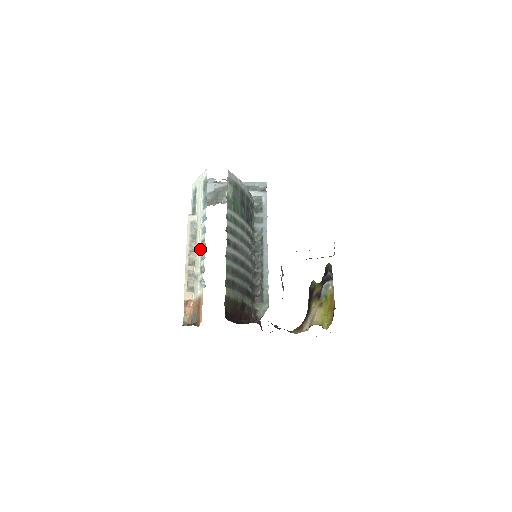
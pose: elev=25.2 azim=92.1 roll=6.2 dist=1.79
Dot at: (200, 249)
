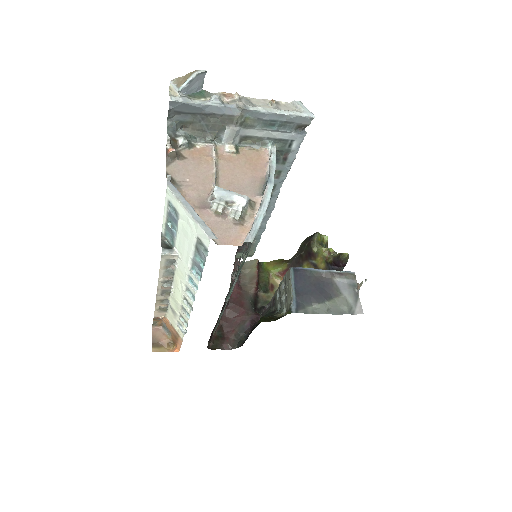
Dot at: (181, 299)
